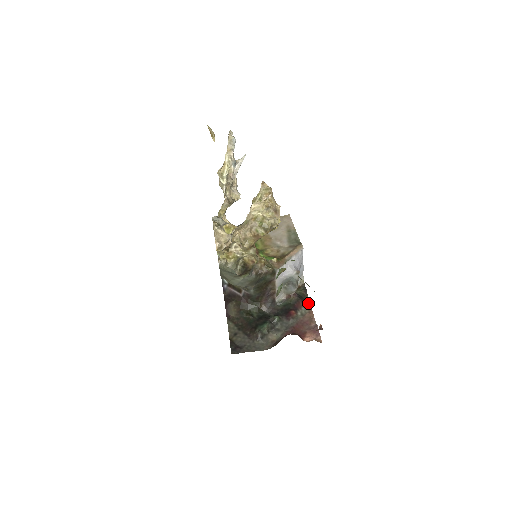
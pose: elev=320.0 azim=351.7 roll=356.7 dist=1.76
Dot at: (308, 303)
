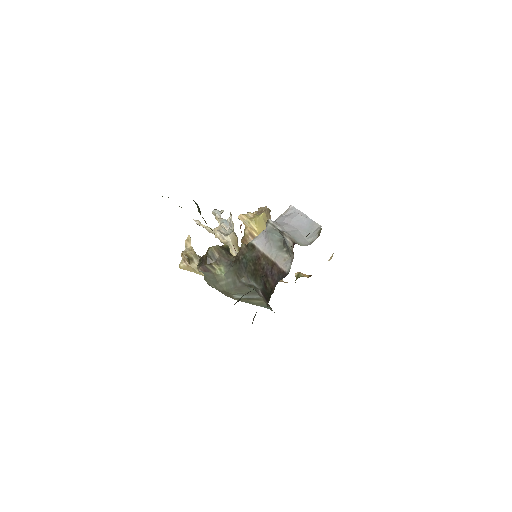
Dot at: occluded
